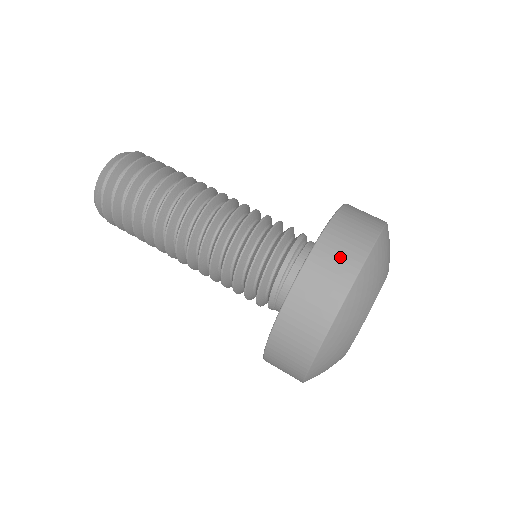
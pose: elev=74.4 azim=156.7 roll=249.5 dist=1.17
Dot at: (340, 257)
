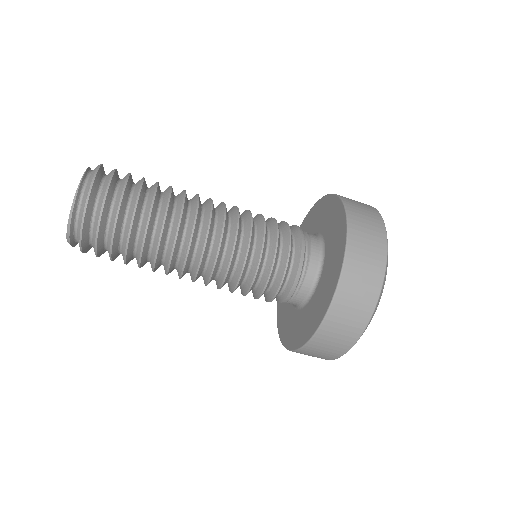
Dot at: (339, 337)
